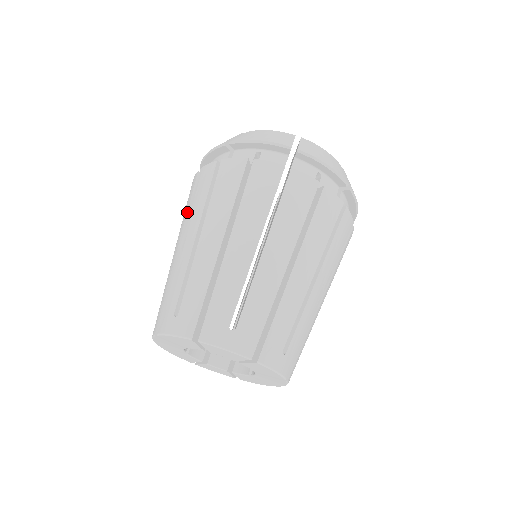
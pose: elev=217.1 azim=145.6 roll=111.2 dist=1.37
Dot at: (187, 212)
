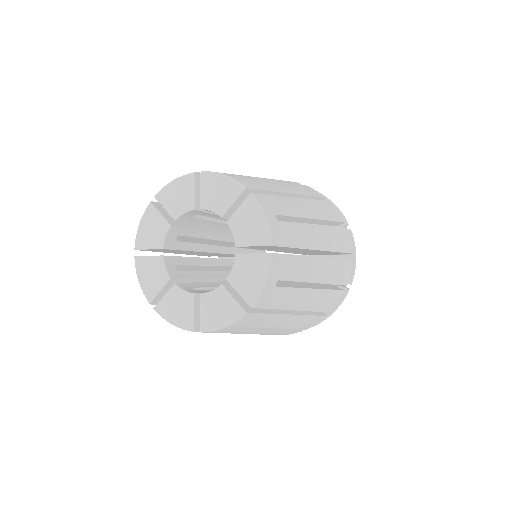
Dot at: occluded
